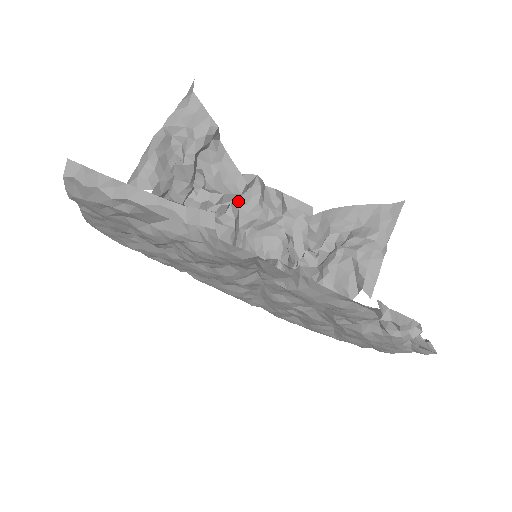
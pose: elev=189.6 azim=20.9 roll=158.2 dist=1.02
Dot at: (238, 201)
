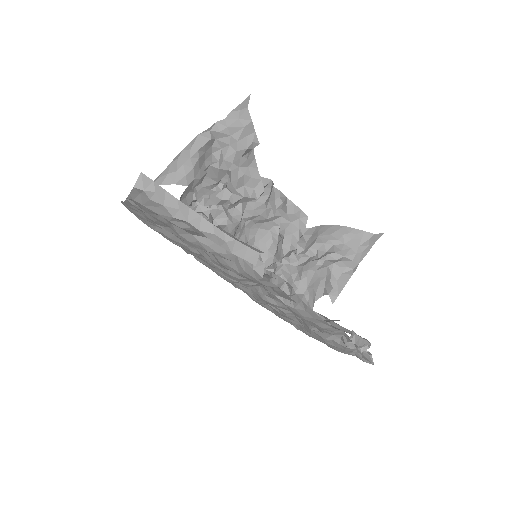
Dot at: occluded
